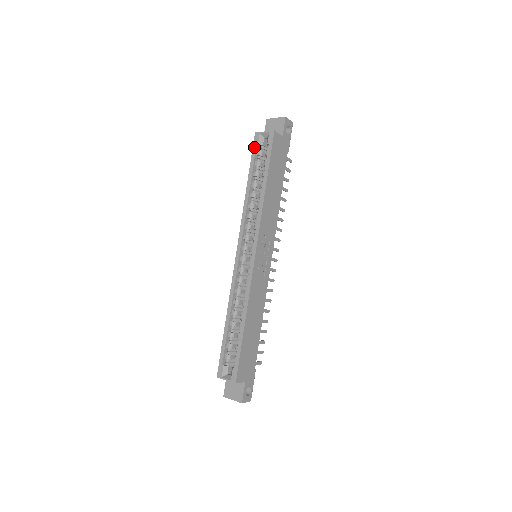
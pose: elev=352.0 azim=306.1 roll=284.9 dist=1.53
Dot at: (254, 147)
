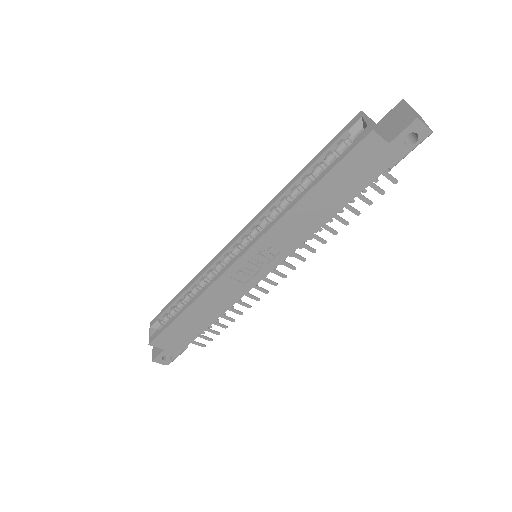
Dot at: (343, 130)
